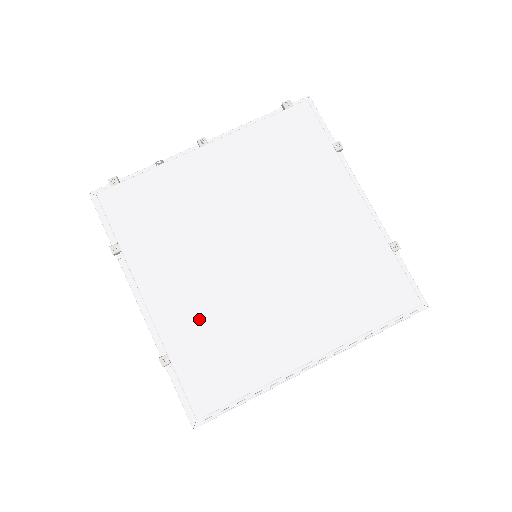
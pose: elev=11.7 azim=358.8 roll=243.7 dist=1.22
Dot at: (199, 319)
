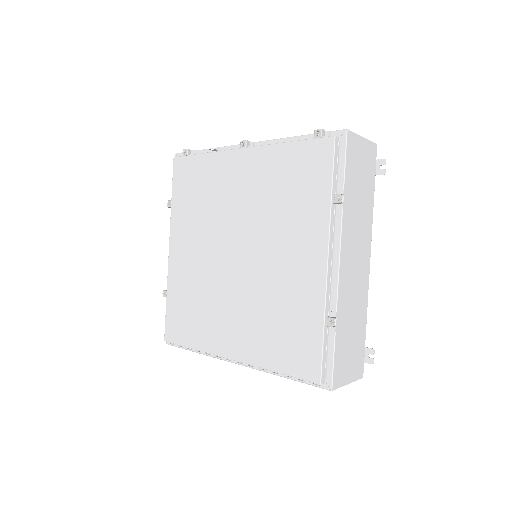
Dot at: (188, 282)
